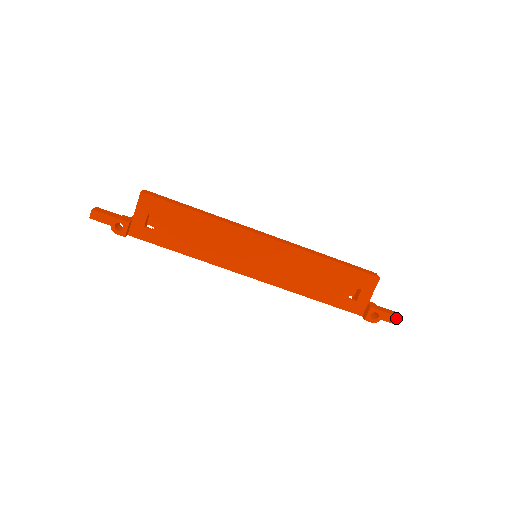
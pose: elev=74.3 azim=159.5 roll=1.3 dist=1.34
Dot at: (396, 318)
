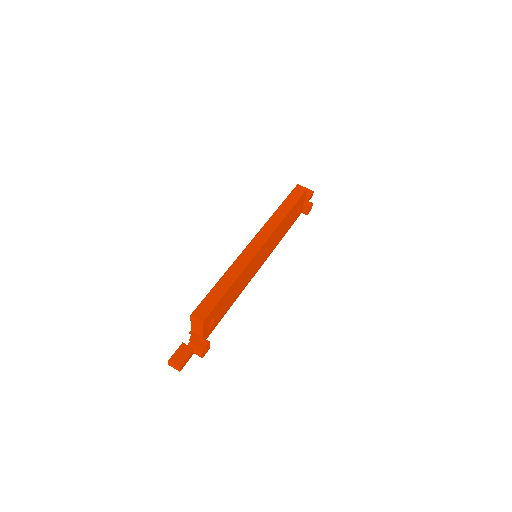
Dot at: (312, 194)
